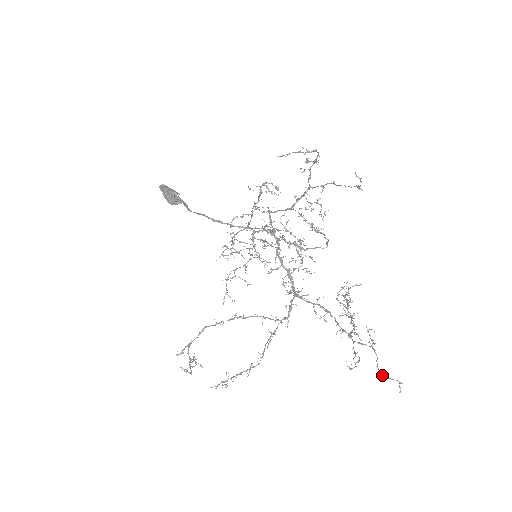
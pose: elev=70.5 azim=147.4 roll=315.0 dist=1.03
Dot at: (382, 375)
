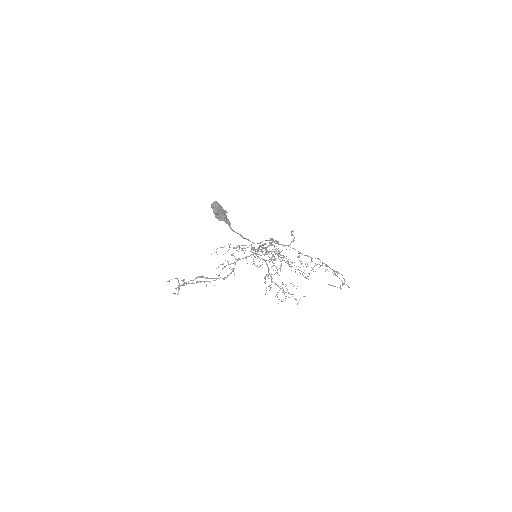
Dot at: occluded
